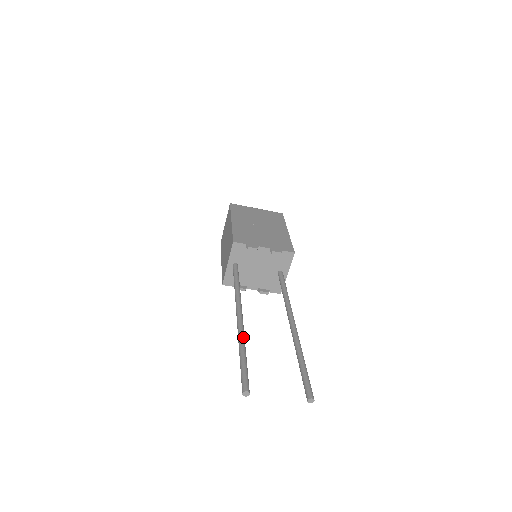
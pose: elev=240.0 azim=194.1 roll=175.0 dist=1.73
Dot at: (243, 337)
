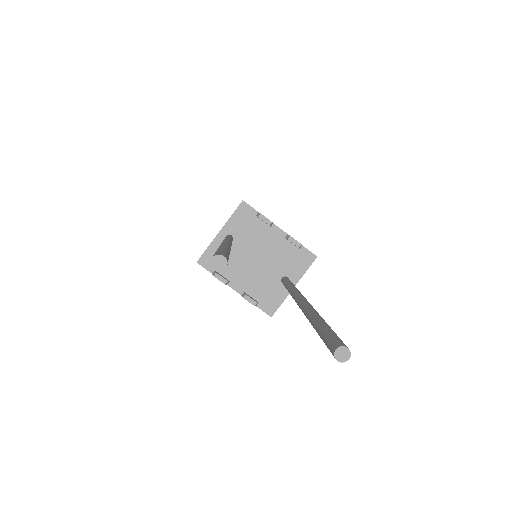
Dot at: (229, 246)
